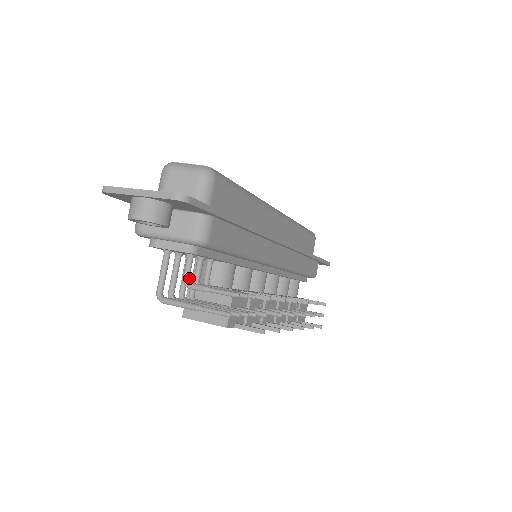
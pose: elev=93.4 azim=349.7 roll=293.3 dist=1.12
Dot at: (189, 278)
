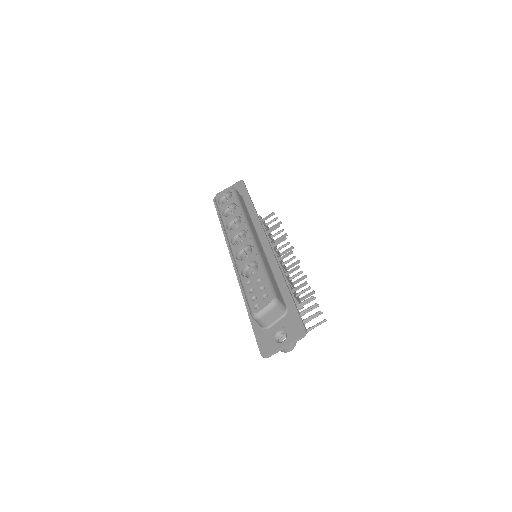
Dot at: occluded
